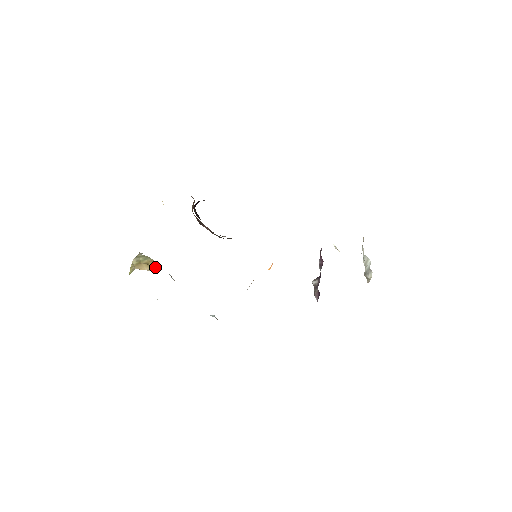
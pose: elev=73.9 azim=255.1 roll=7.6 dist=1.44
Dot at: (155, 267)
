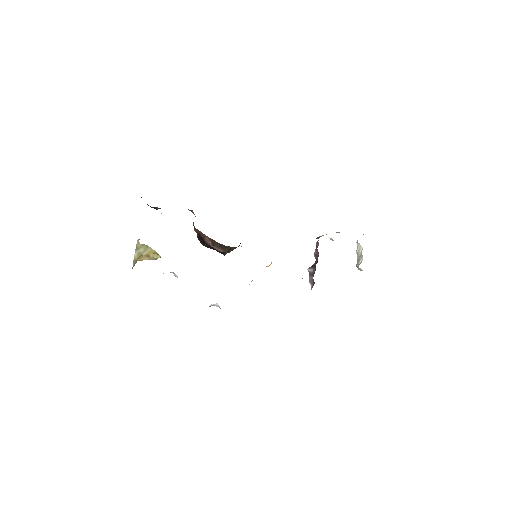
Dot at: (156, 258)
